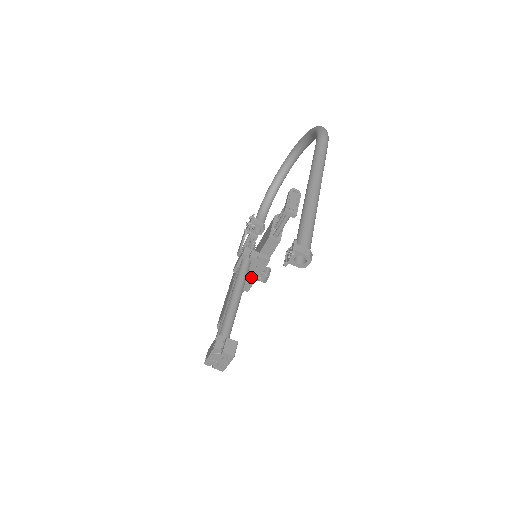
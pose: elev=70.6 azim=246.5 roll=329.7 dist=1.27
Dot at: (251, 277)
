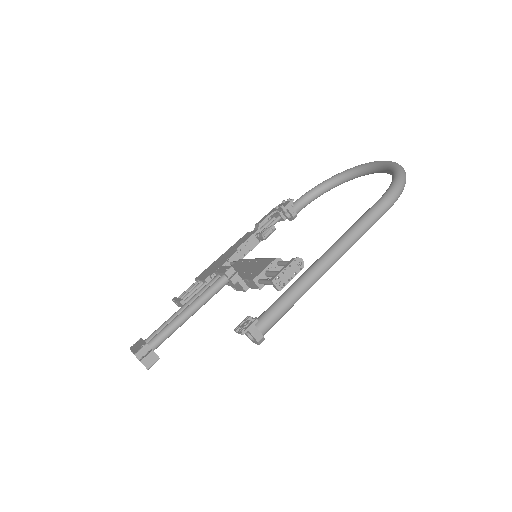
Dot at: occluded
